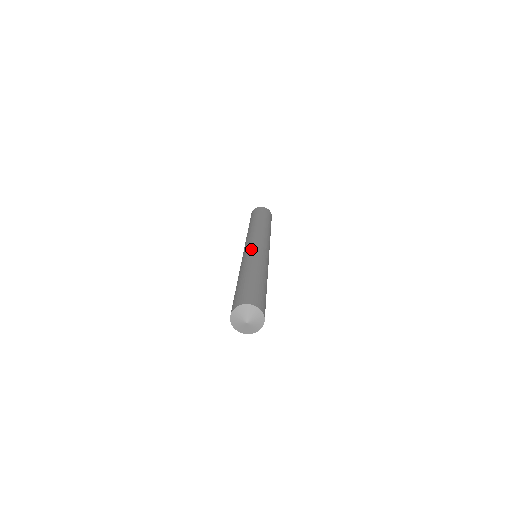
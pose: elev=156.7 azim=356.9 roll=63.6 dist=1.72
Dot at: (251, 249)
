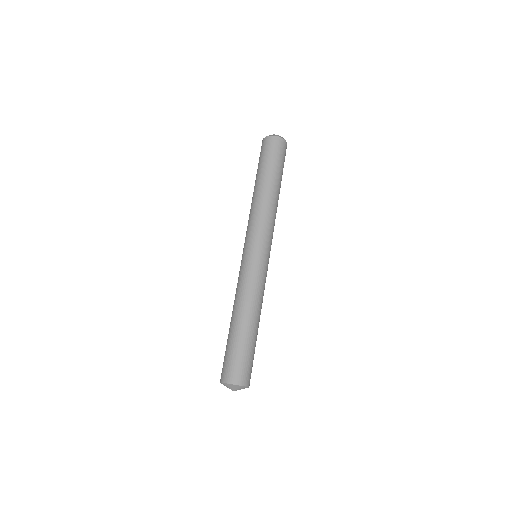
Dot at: (258, 266)
